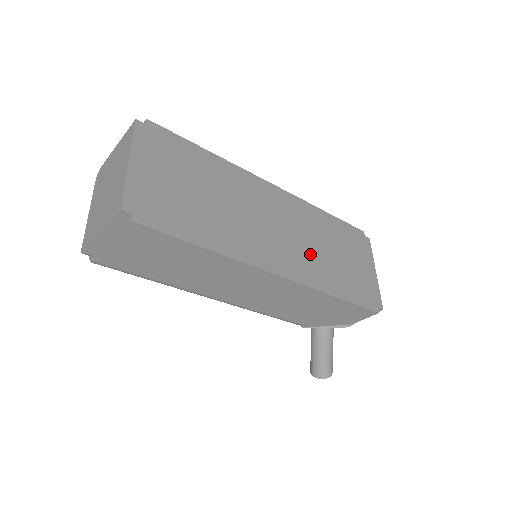
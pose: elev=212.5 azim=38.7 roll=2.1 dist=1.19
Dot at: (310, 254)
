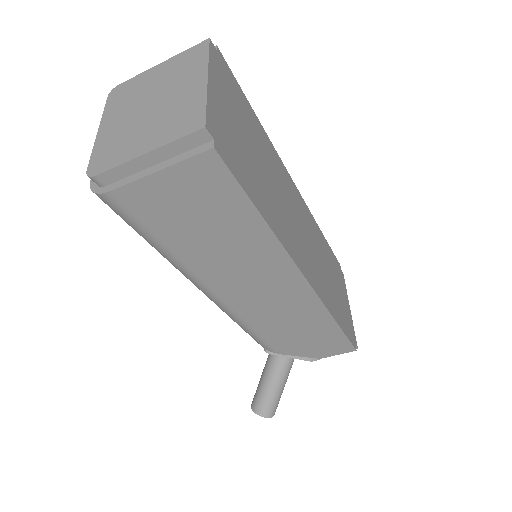
Dot at: (319, 268)
